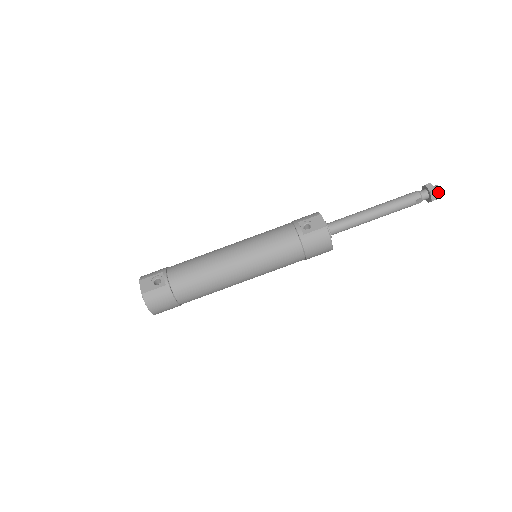
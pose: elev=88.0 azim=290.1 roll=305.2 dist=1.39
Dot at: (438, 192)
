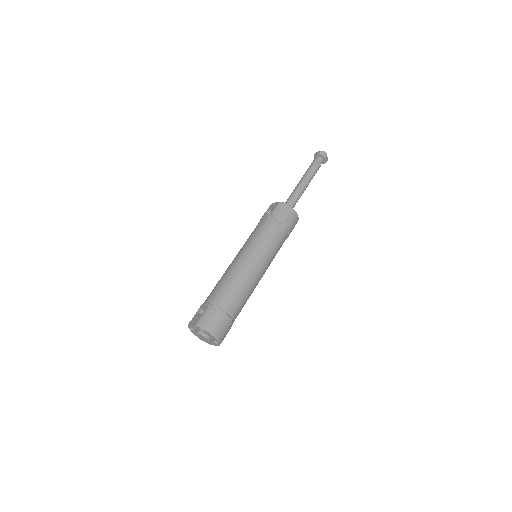
Dot at: (324, 153)
